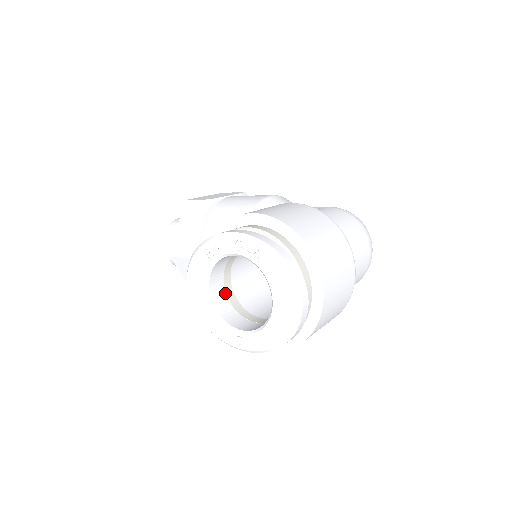
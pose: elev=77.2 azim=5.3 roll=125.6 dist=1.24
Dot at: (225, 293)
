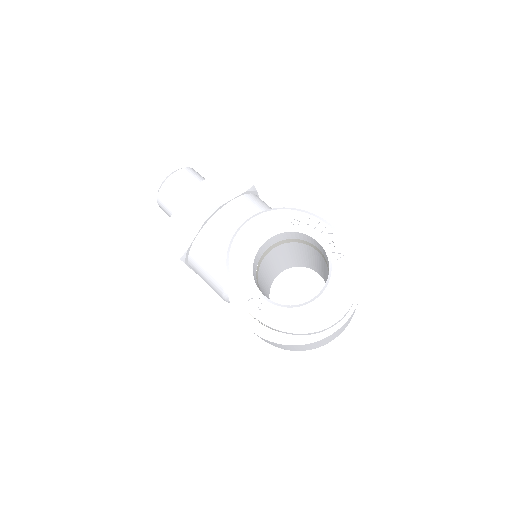
Dot at: (260, 257)
